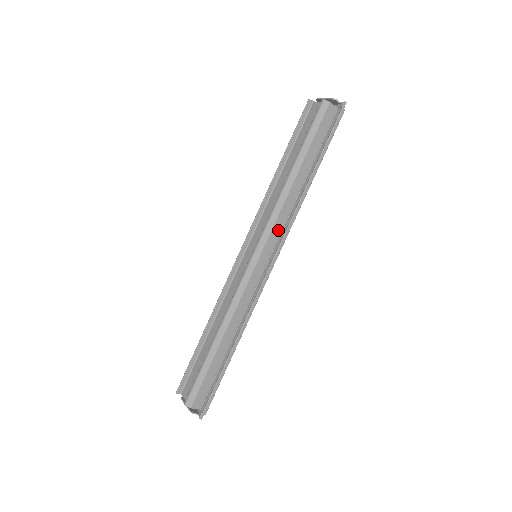
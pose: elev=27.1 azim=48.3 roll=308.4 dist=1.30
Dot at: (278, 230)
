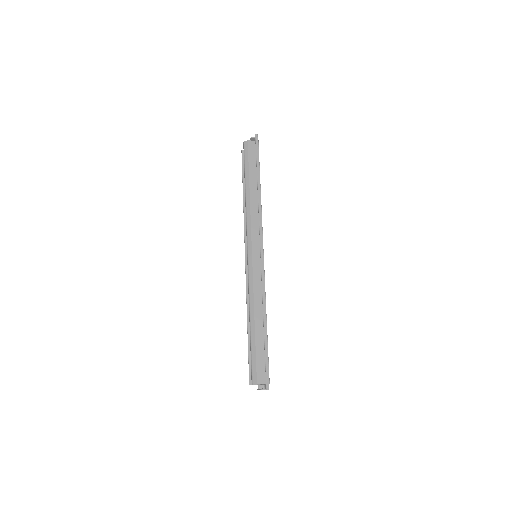
Dot at: (256, 228)
